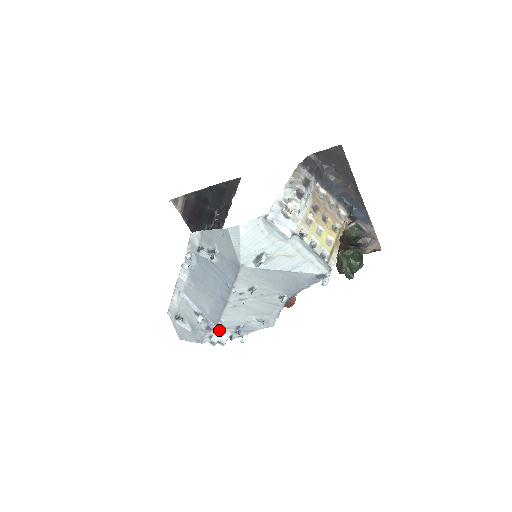
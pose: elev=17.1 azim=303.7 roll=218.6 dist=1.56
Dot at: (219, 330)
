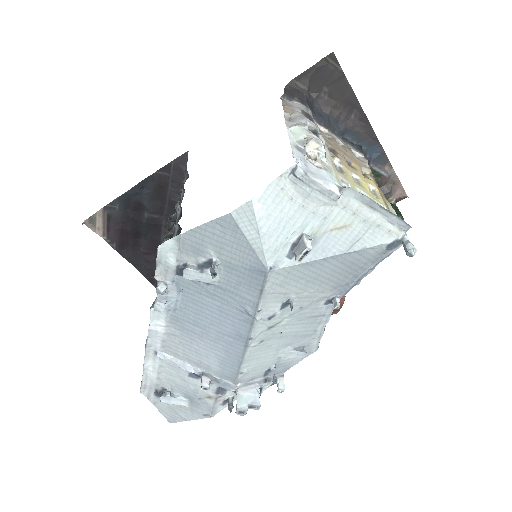
Dot at: (241, 388)
